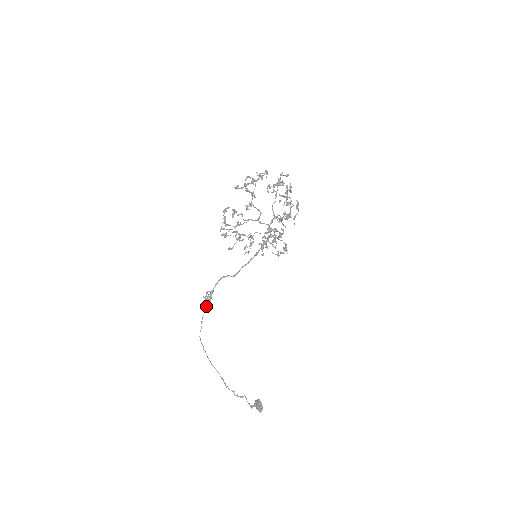
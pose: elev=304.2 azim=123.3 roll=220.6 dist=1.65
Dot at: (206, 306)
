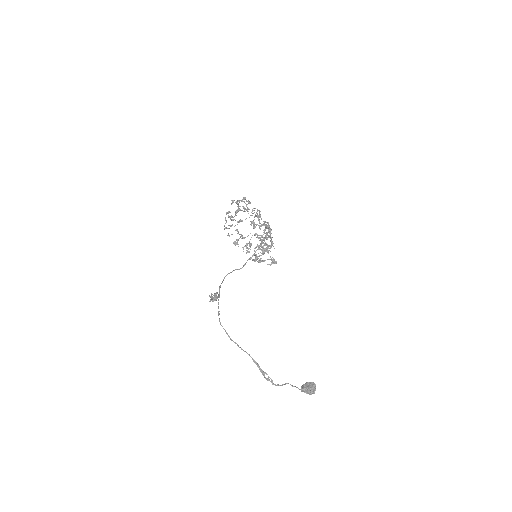
Dot at: (218, 297)
